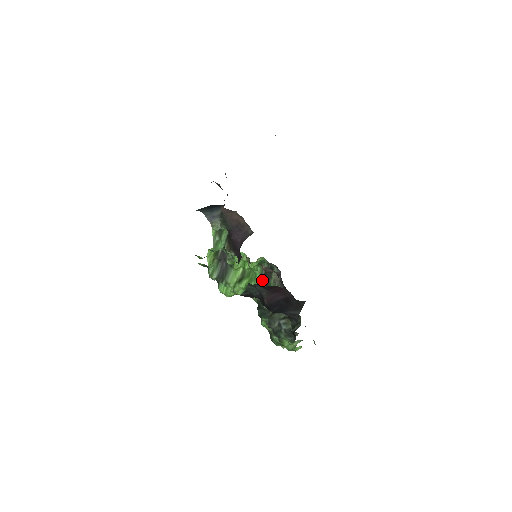
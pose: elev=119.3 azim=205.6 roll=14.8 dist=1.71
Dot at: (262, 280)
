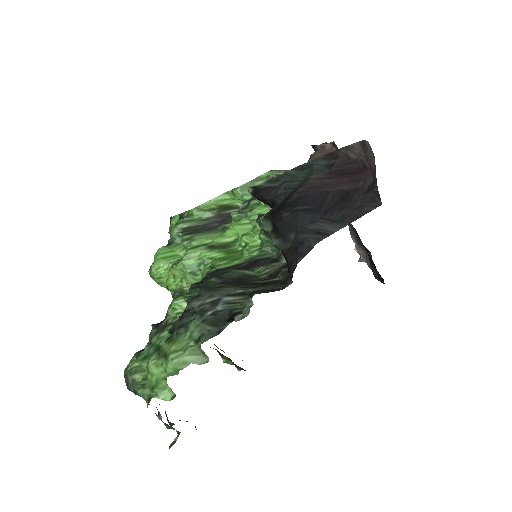
Dot at: (245, 263)
